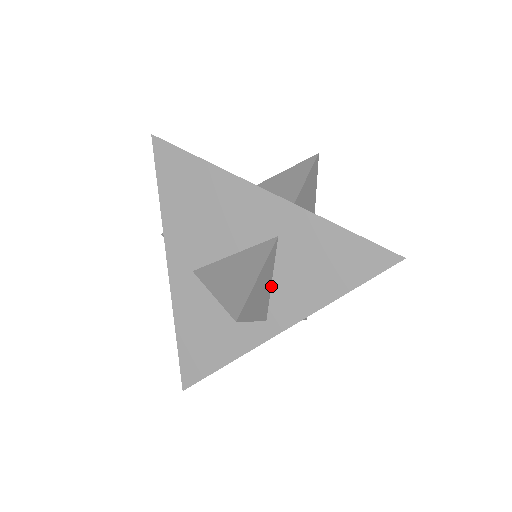
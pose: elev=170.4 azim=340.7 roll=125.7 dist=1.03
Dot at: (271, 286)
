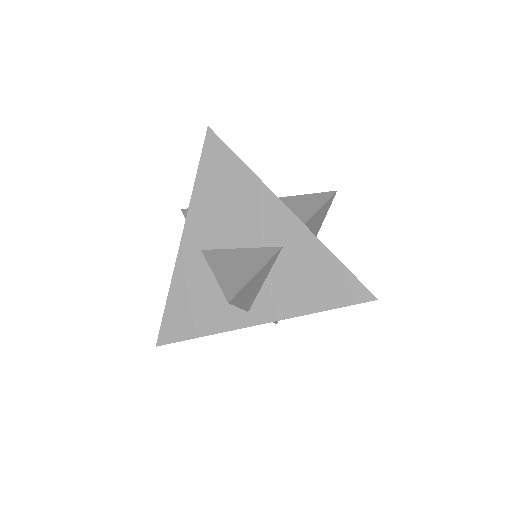
Dot at: (262, 285)
